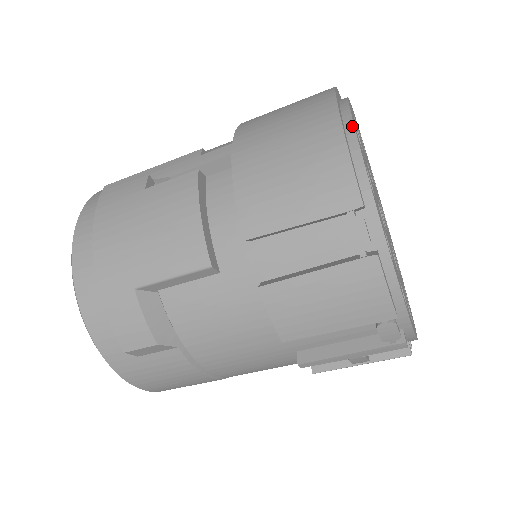
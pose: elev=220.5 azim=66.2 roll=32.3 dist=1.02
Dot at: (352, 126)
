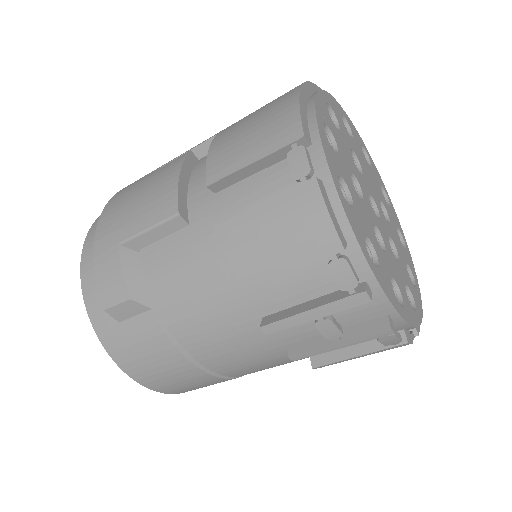
Dot at: (315, 94)
